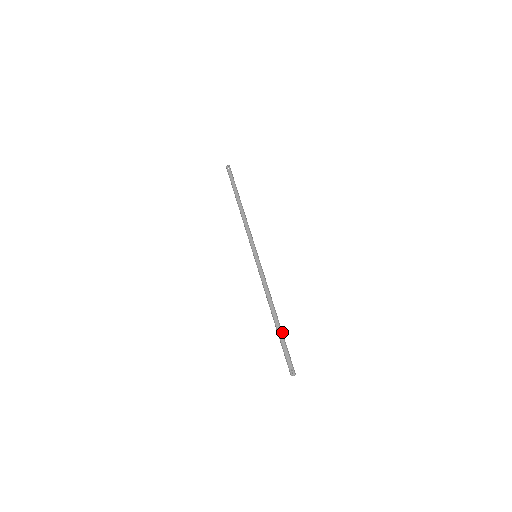
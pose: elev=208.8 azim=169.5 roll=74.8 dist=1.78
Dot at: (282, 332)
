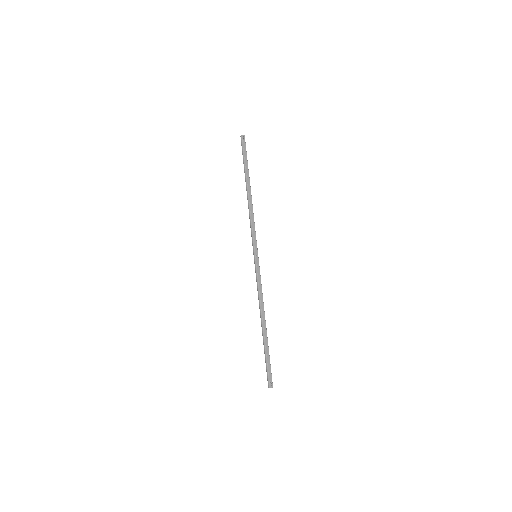
Dot at: occluded
